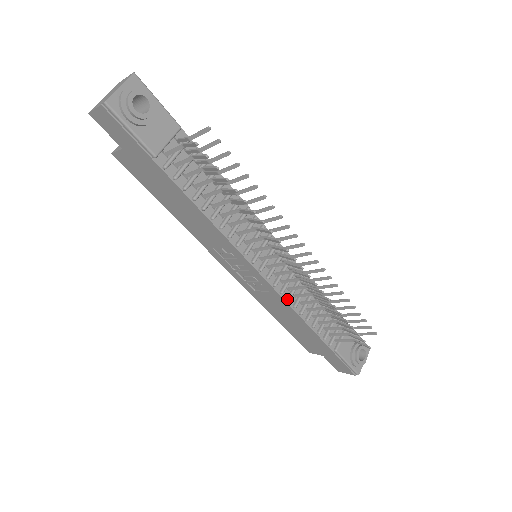
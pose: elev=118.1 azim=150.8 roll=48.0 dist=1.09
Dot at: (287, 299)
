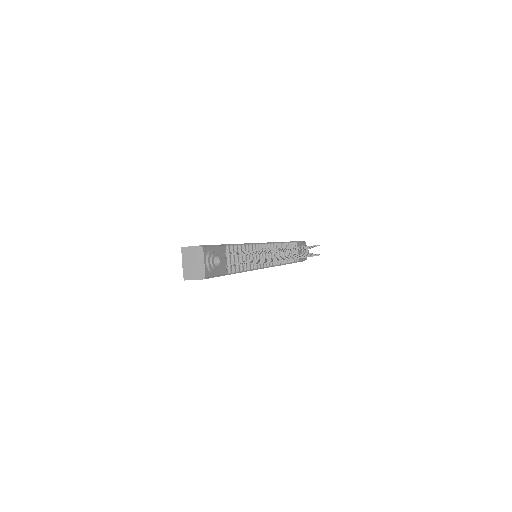
Dot at: (279, 265)
